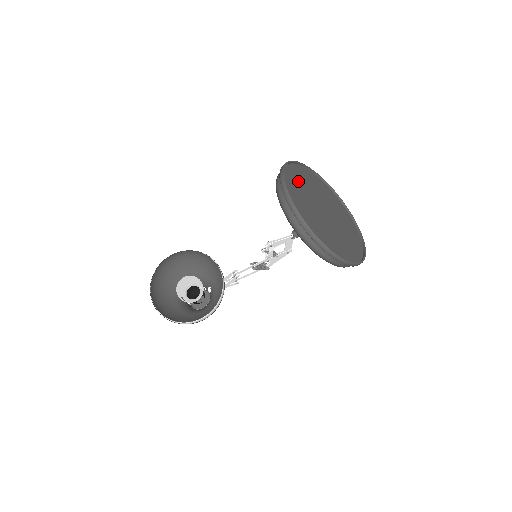
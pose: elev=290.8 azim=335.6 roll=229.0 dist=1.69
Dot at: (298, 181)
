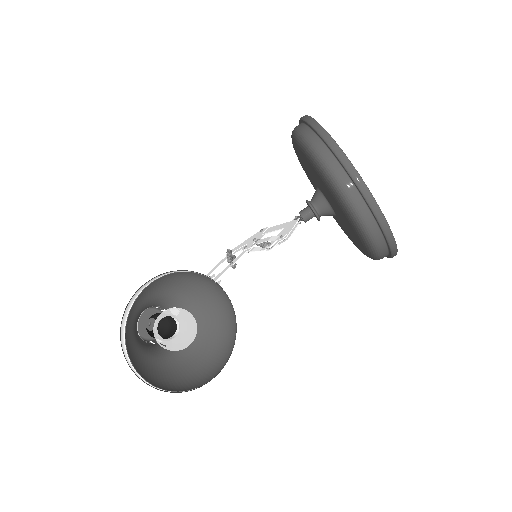
Dot at: occluded
